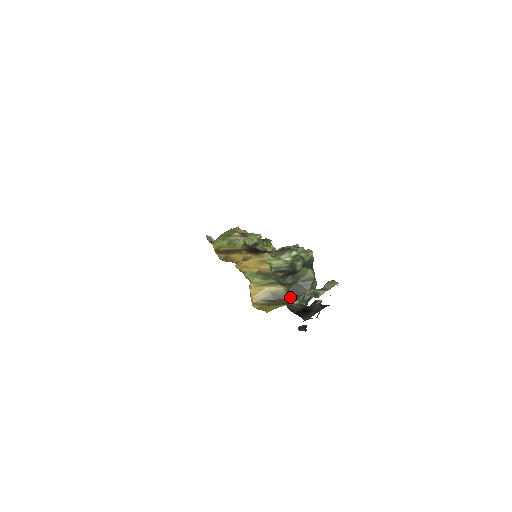
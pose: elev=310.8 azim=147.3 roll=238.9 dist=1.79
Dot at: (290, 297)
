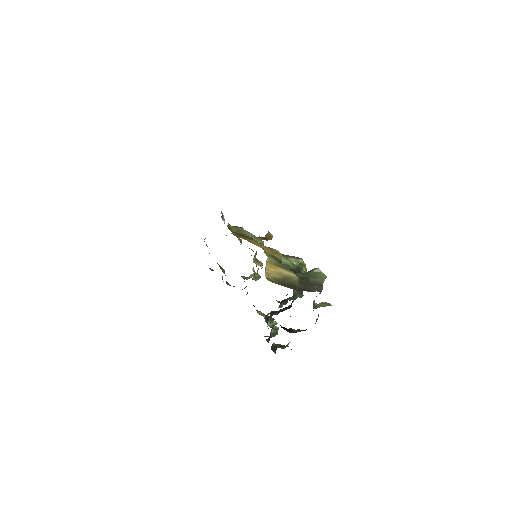
Dot at: (300, 287)
